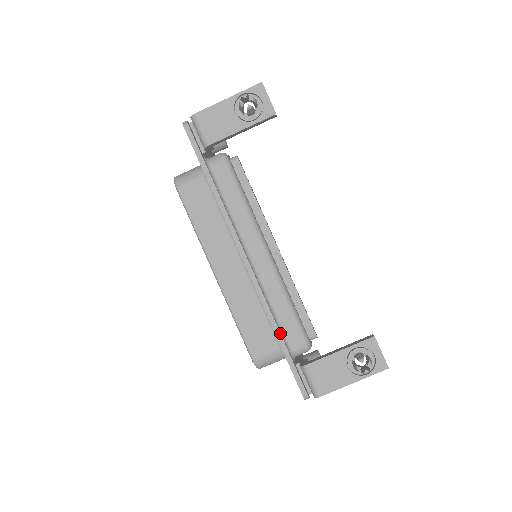
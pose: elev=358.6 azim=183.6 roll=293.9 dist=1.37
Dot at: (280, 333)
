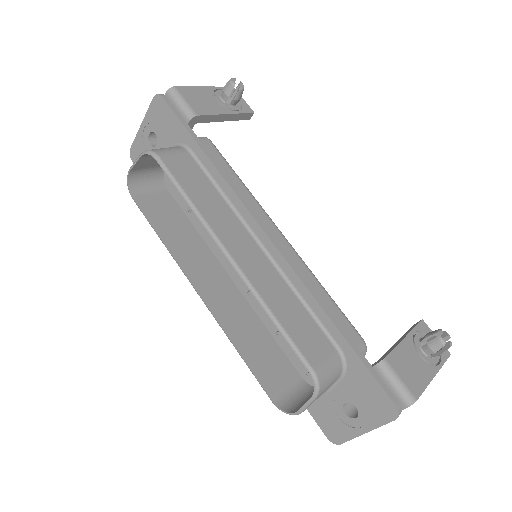
Dot at: (338, 322)
